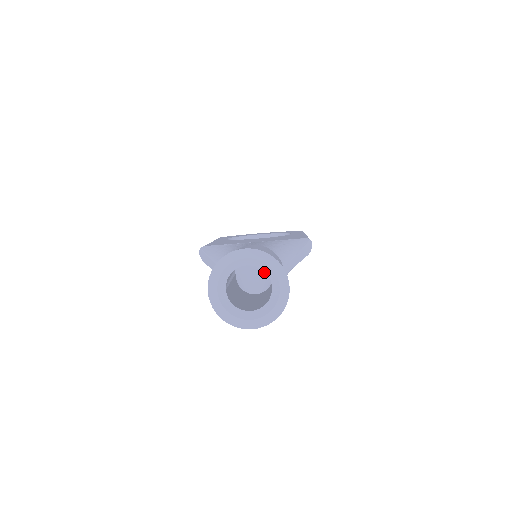
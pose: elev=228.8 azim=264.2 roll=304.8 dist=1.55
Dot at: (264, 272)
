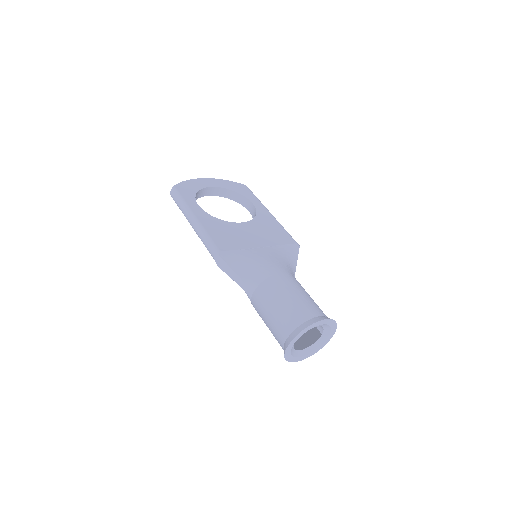
Dot at: occluded
